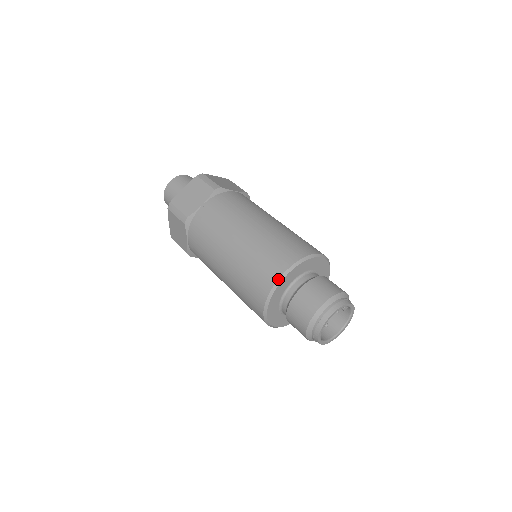
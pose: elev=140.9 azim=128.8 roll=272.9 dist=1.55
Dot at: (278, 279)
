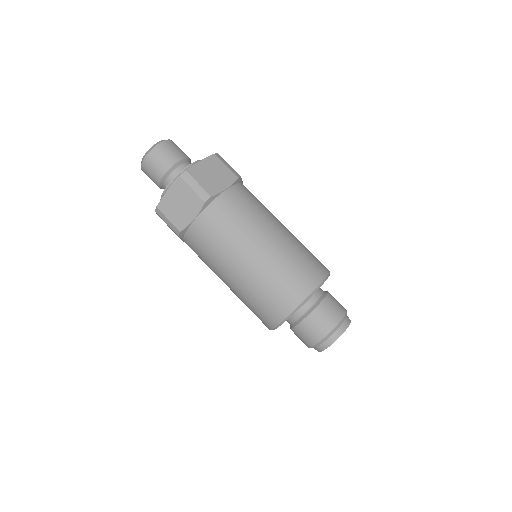
Dot at: (316, 288)
